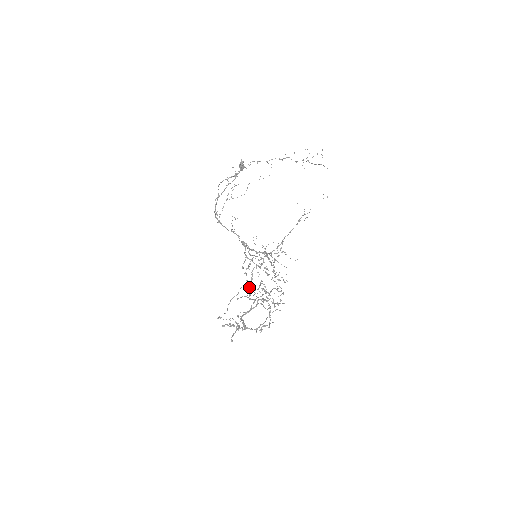
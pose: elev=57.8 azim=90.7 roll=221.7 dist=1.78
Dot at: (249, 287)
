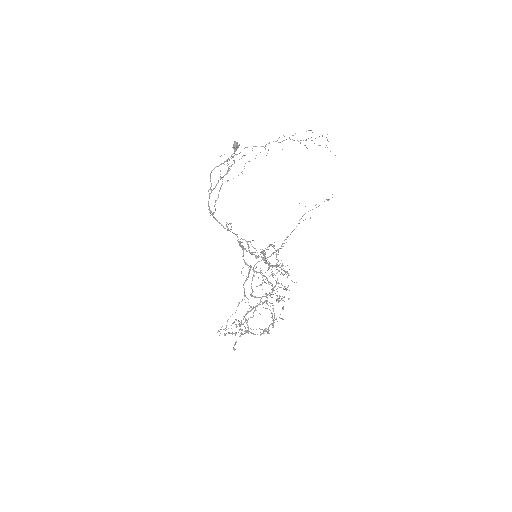
Dot at: occluded
